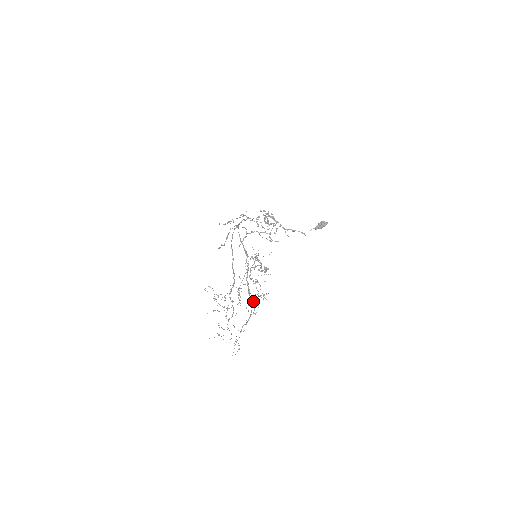
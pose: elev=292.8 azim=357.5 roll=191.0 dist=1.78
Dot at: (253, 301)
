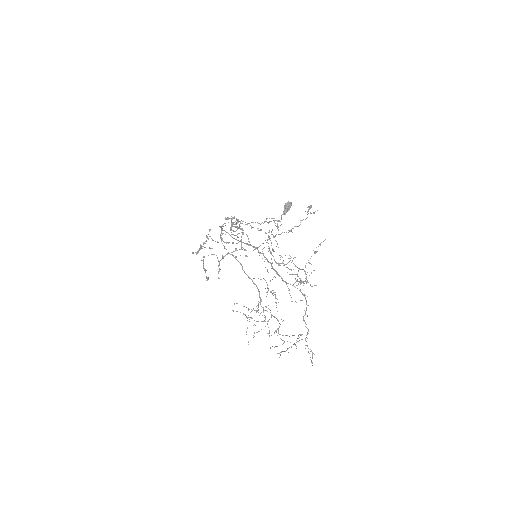
Dot at: (305, 272)
